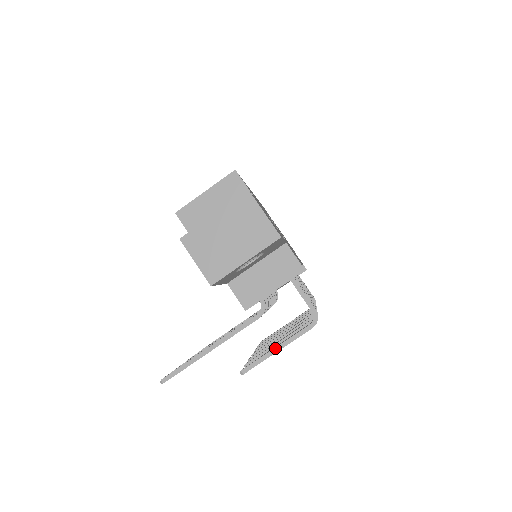
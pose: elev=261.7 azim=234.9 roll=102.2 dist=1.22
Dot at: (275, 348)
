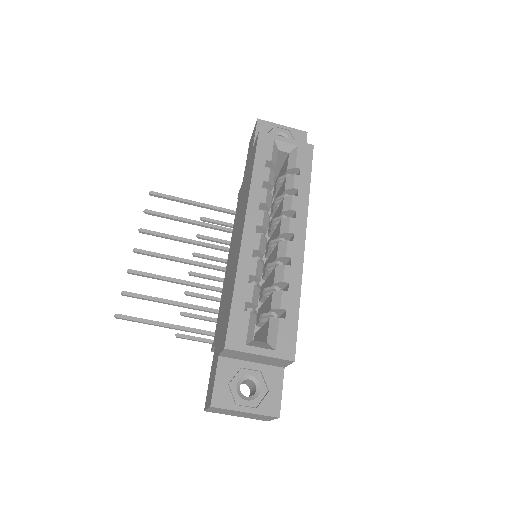
Dot at: (209, 343)
